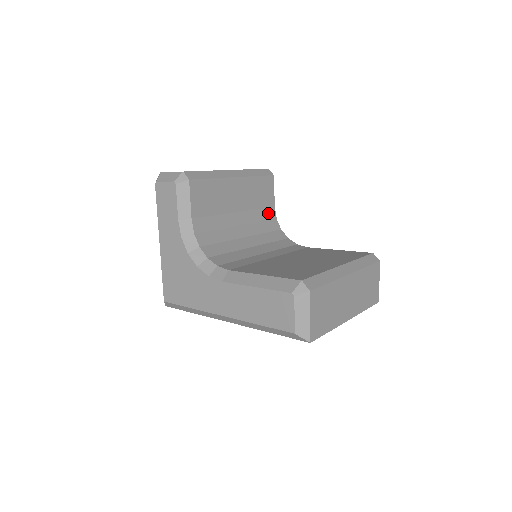
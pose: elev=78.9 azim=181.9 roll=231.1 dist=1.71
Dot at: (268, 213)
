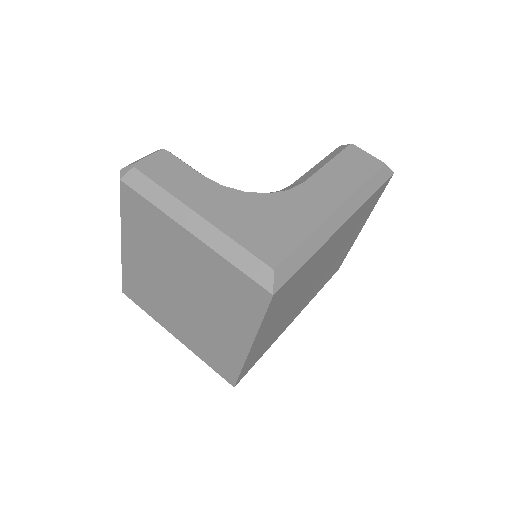
Dot at: occluded
